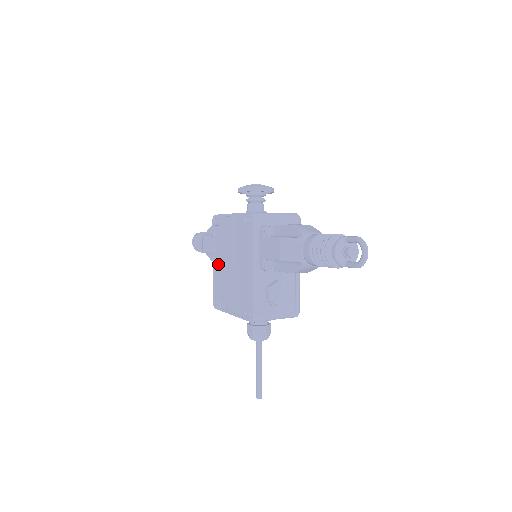
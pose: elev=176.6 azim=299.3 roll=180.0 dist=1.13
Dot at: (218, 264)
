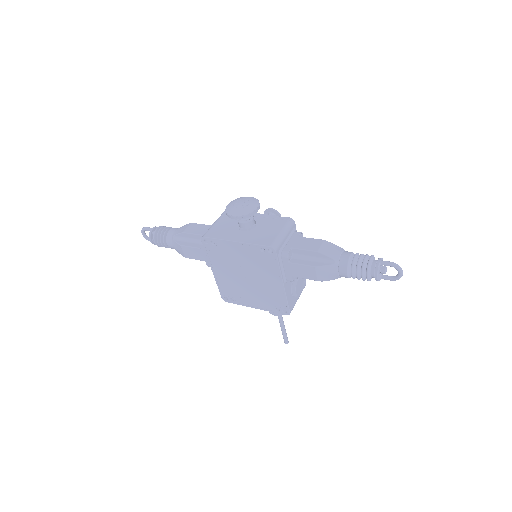
Dot at: (222, 274)
